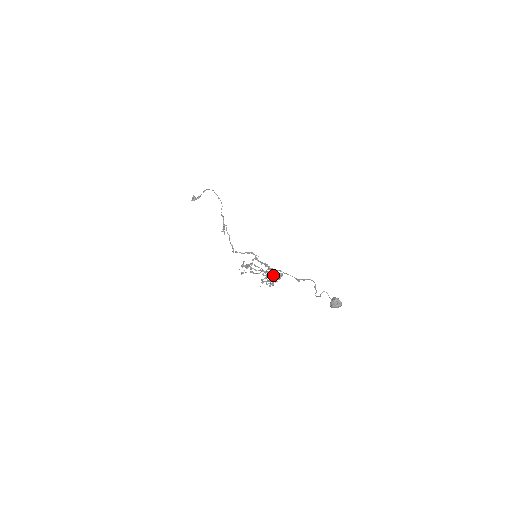
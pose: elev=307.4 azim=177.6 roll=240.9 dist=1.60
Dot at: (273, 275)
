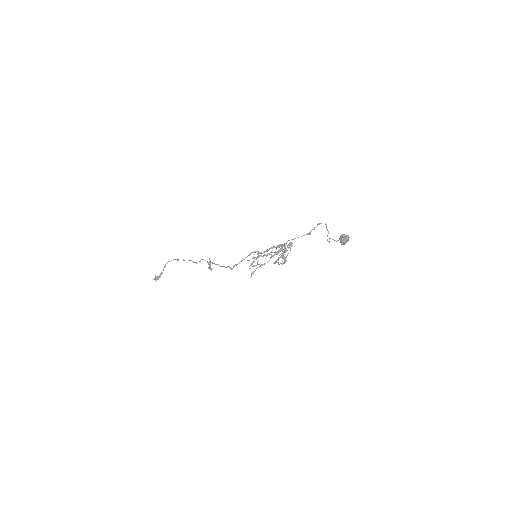
Dot at: occluded
